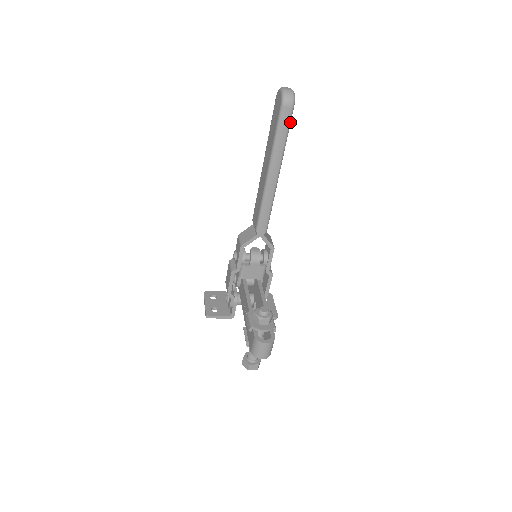
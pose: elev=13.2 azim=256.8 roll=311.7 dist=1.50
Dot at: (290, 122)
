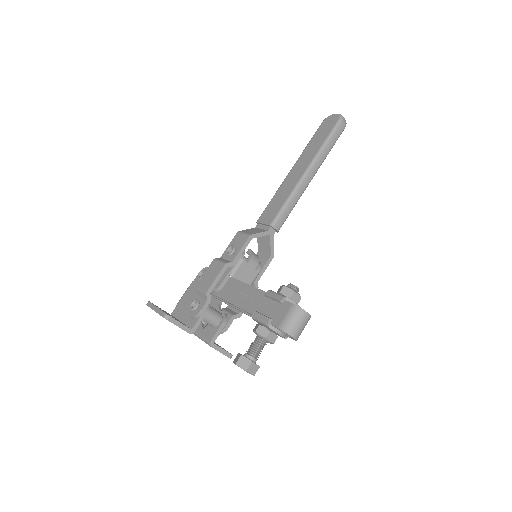
Dot at: occluded
